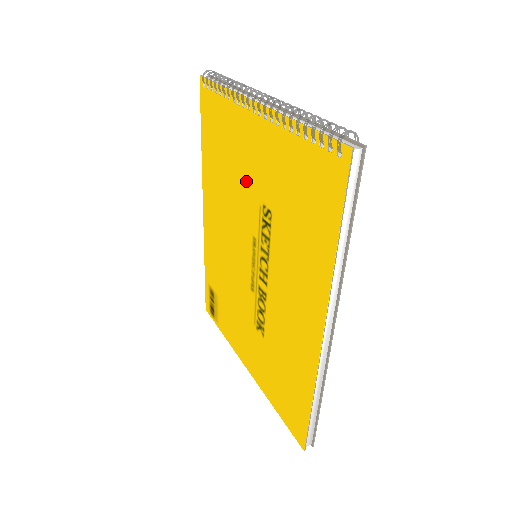
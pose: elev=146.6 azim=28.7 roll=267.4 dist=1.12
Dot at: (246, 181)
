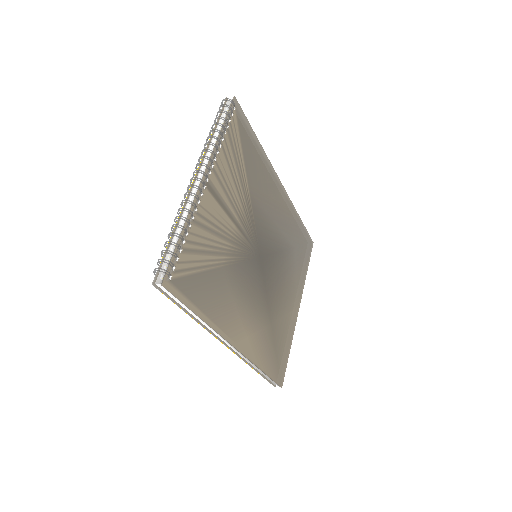
Dot at: occluded
